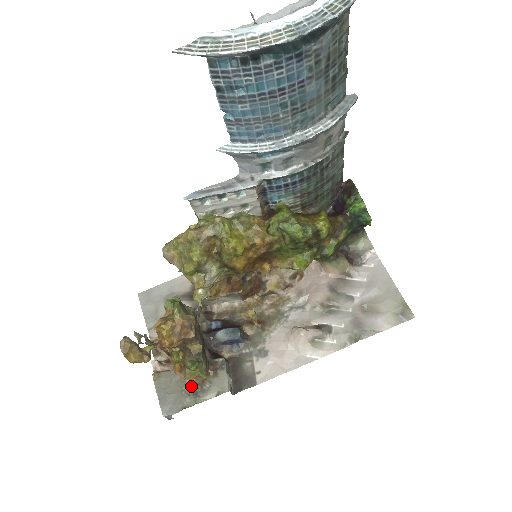
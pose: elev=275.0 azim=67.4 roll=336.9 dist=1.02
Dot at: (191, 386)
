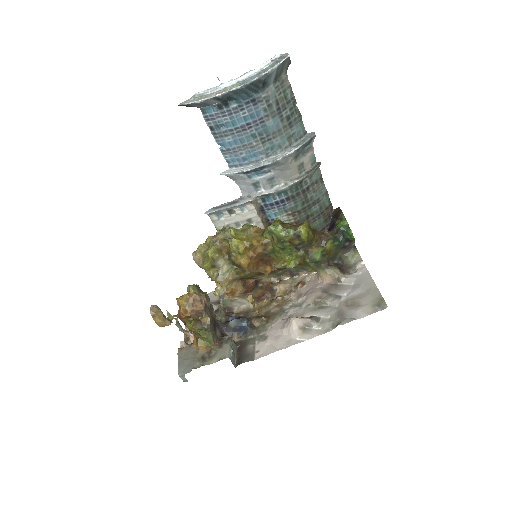
Dot at: (202, 354)
